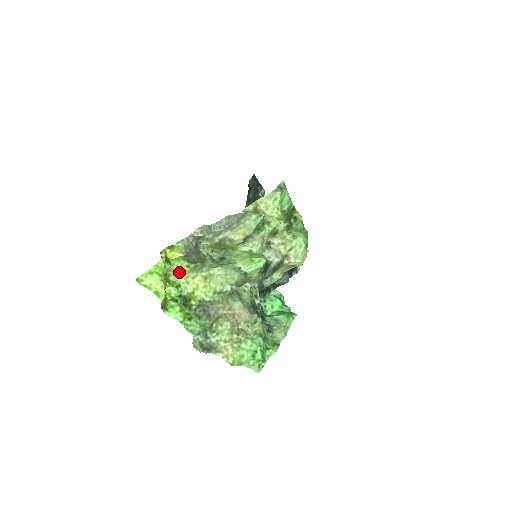
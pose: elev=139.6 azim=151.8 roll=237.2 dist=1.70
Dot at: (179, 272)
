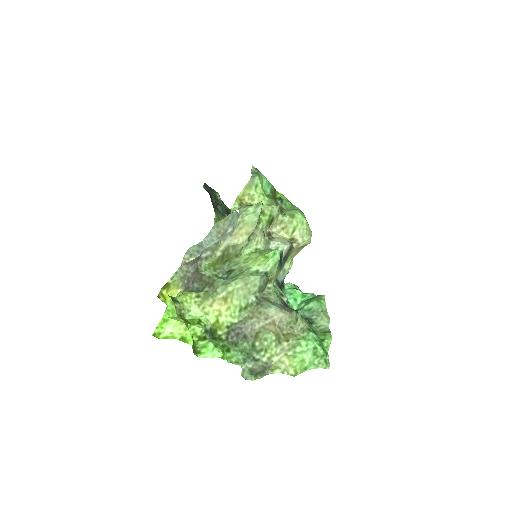
Dot at: (192, 307)
